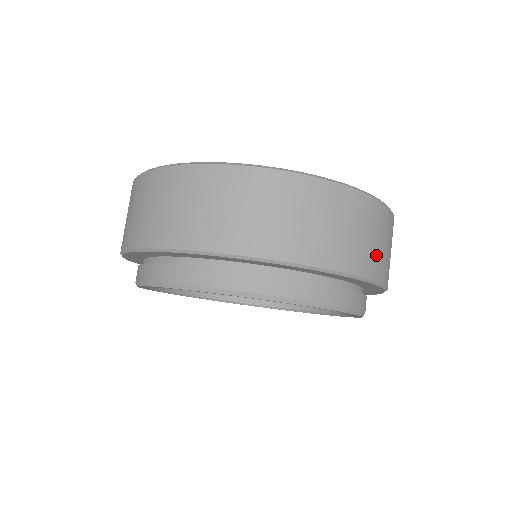
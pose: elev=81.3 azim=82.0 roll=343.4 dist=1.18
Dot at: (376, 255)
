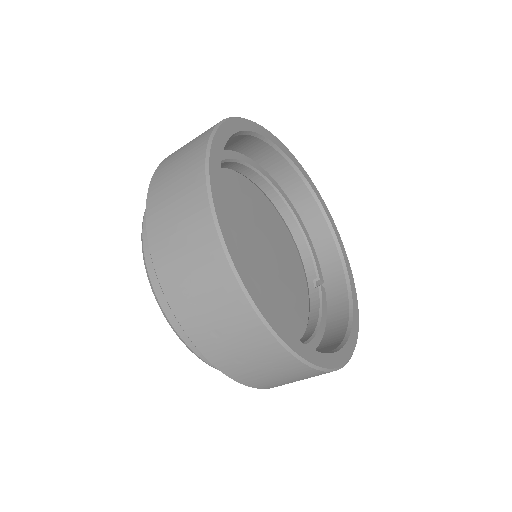
Dot at: occluded
